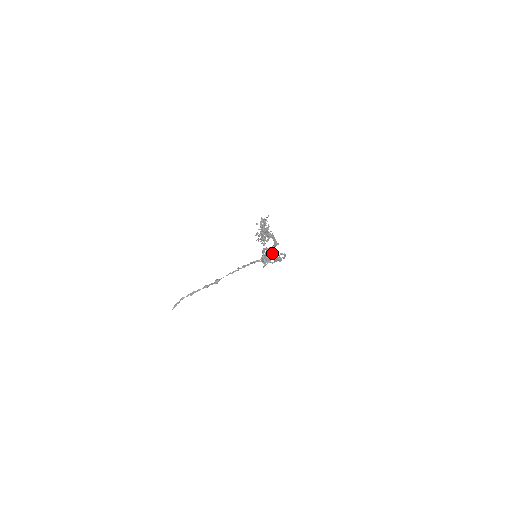
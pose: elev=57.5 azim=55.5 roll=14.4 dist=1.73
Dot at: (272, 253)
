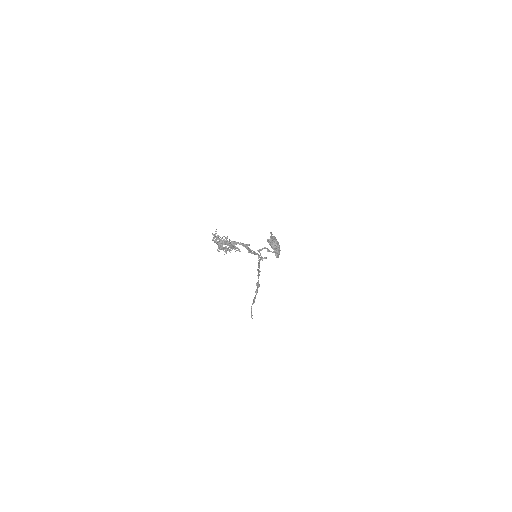
Dot at: occluded
